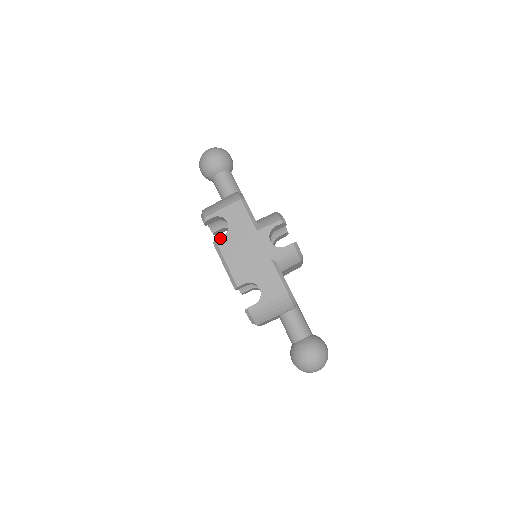
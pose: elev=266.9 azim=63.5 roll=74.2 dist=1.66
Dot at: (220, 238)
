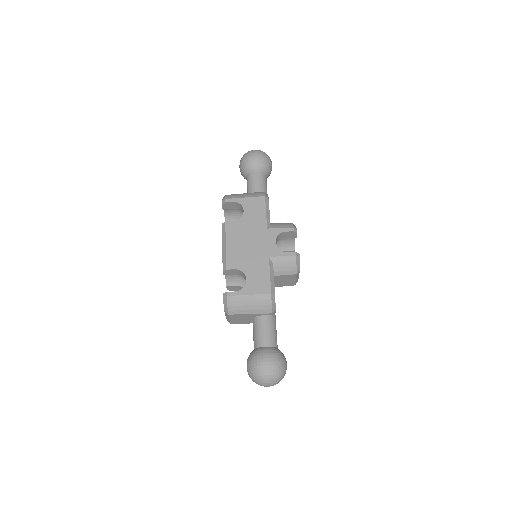
Dot at: (231, 221)
